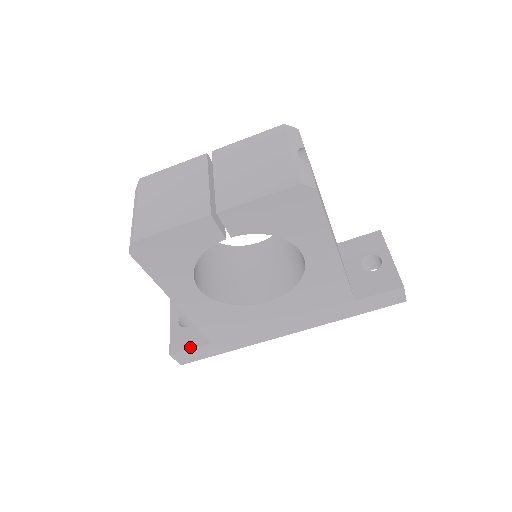
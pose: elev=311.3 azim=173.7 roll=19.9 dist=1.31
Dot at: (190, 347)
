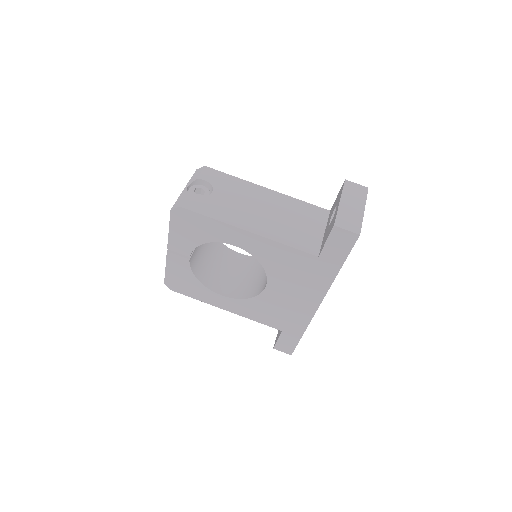
Dot at: (277, 339)
